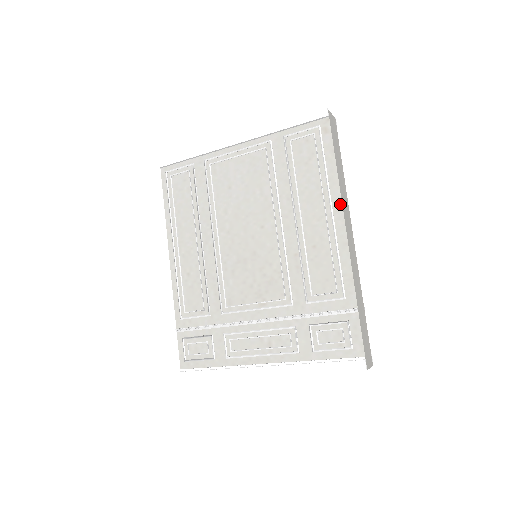
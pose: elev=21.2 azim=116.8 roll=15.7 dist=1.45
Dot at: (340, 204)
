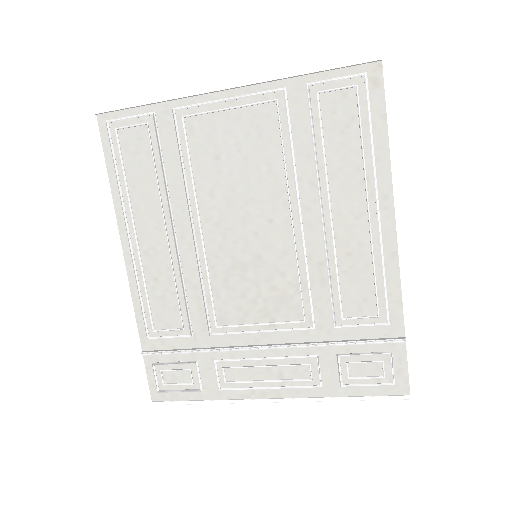
Dot at: (391, 198)
